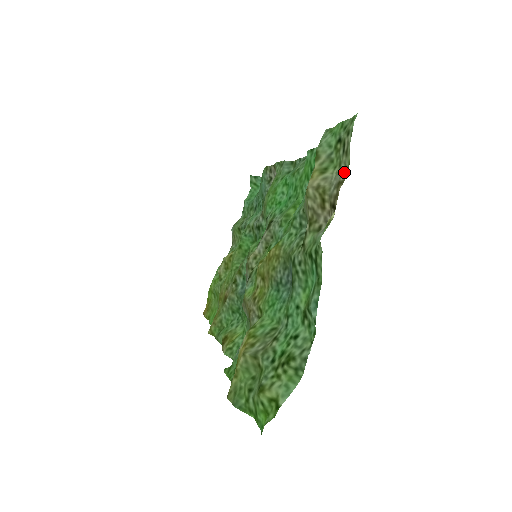
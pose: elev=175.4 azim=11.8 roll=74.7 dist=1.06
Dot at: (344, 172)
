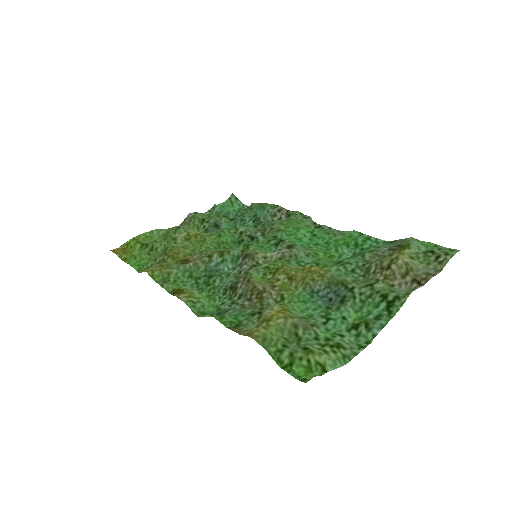
Dot at: (434, 271)
